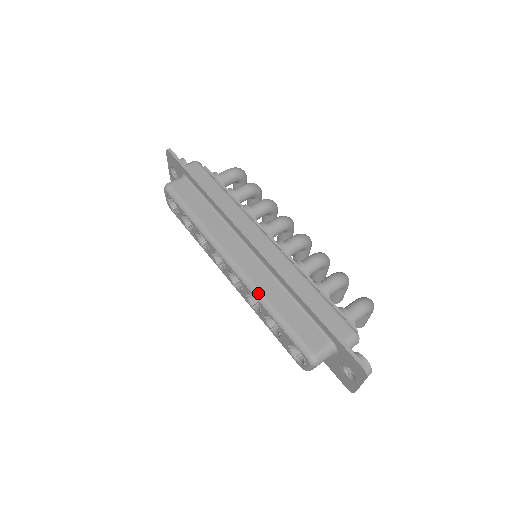
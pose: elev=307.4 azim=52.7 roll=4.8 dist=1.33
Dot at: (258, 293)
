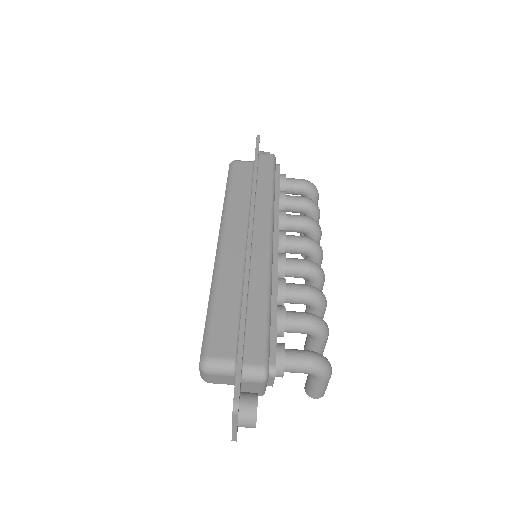
Dot at: (216, 276)
